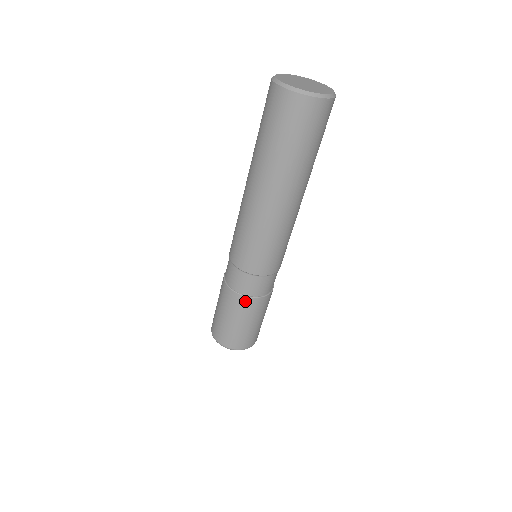
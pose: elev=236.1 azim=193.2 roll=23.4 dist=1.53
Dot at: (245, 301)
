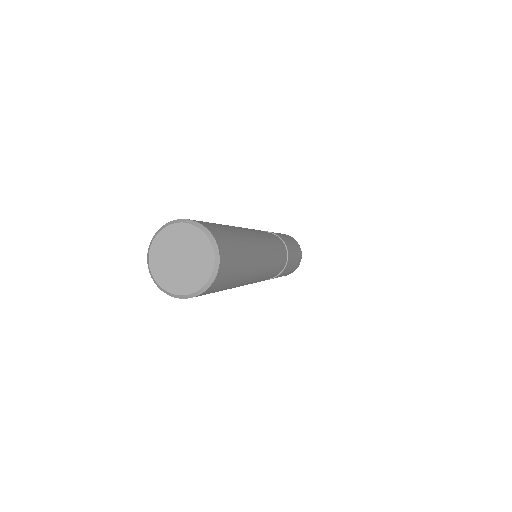
Dot at: occluded
